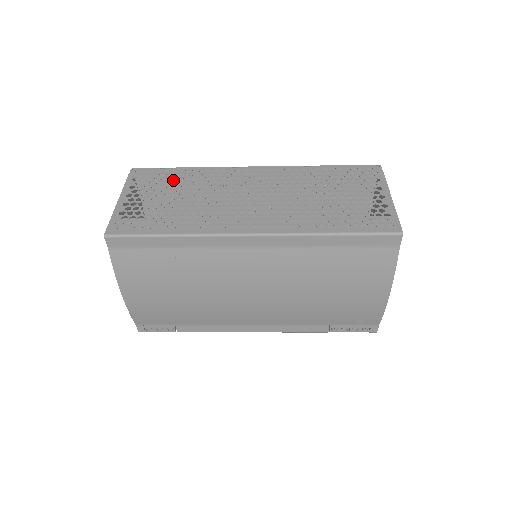
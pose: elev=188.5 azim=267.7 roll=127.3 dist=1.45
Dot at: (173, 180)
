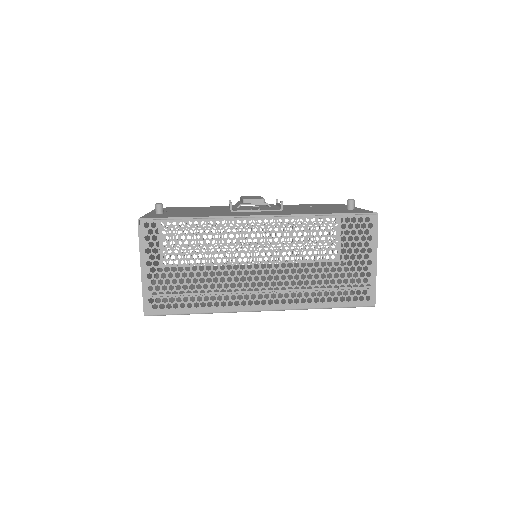
Dot at: (185, 240)
